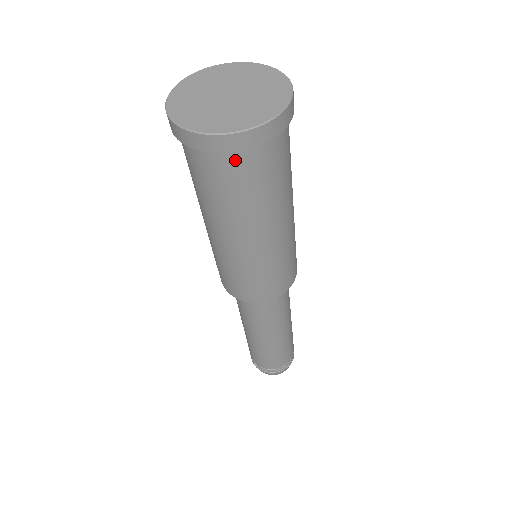
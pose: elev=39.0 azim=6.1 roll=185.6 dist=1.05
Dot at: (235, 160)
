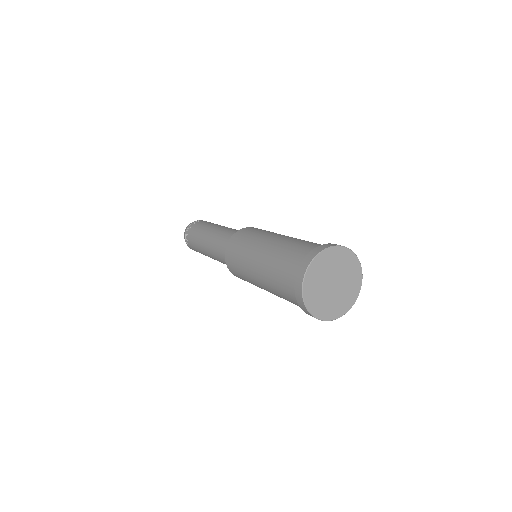
Dot at: occluded
